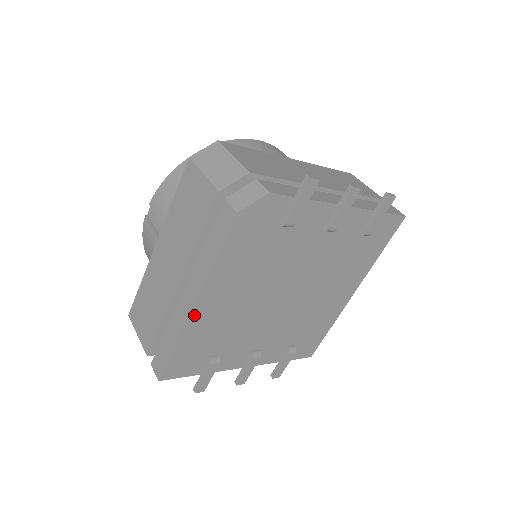
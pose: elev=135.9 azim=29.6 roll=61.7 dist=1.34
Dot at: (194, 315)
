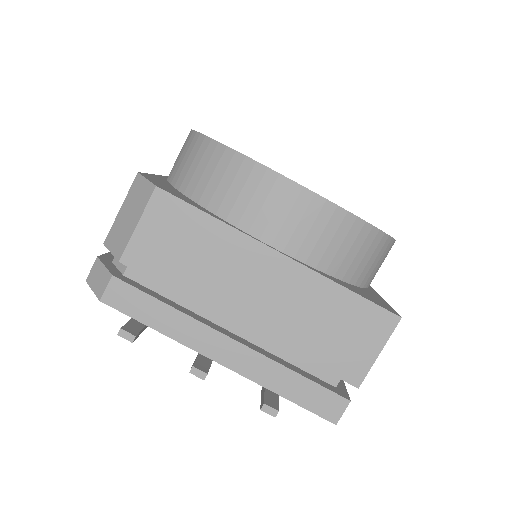
Dot at: occluded
